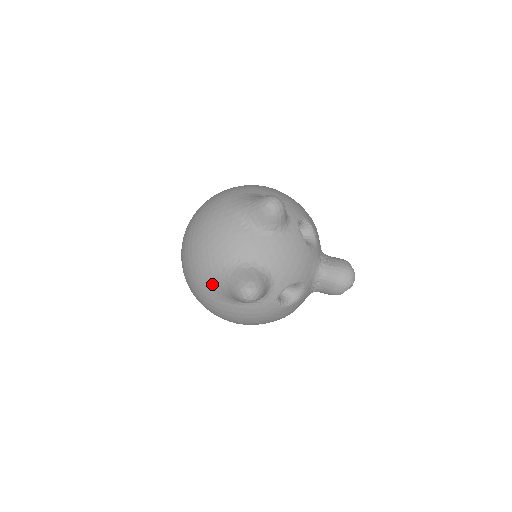
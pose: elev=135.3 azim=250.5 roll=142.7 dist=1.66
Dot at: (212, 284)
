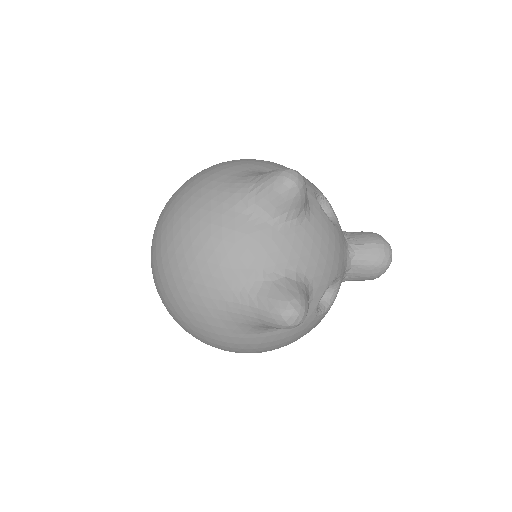
Dot at: (227, 315)
